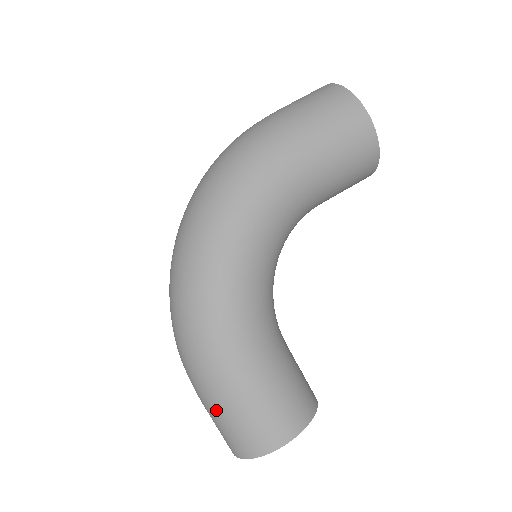
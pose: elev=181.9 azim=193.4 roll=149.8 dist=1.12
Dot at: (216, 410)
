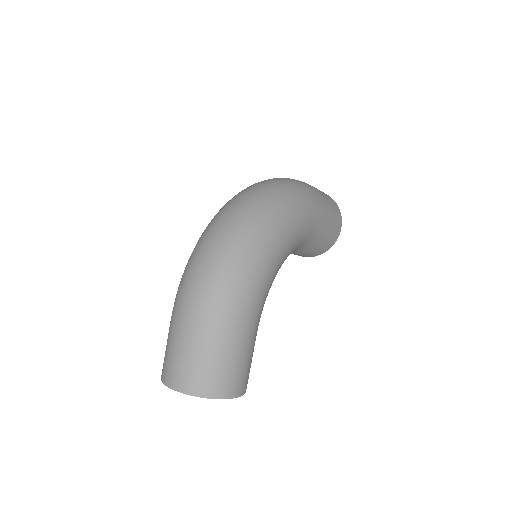
Dot at: (212, 346)
